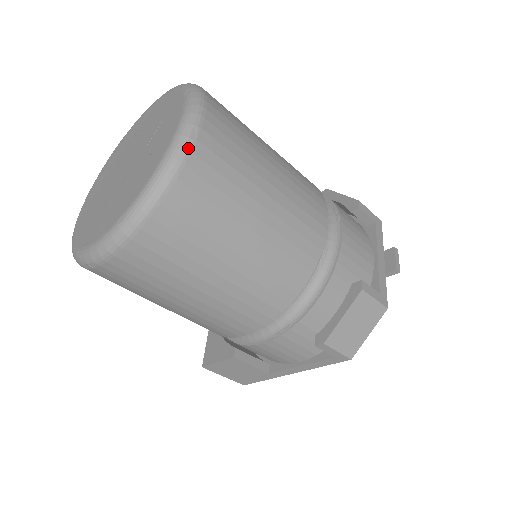
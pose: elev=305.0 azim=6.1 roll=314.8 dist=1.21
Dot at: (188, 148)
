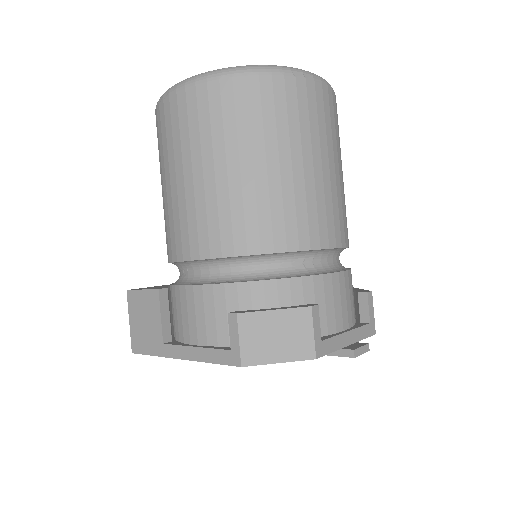
Dot at: (296, 74)
